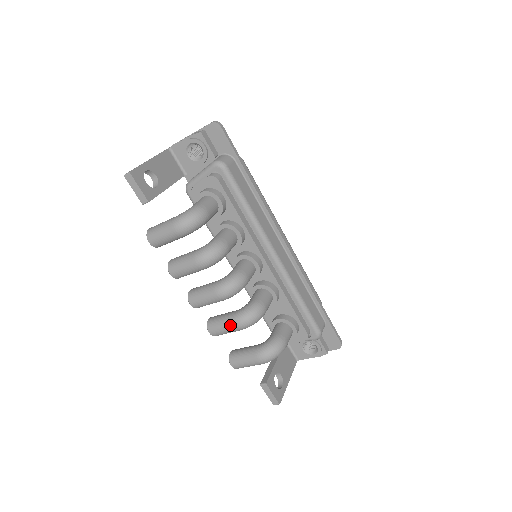
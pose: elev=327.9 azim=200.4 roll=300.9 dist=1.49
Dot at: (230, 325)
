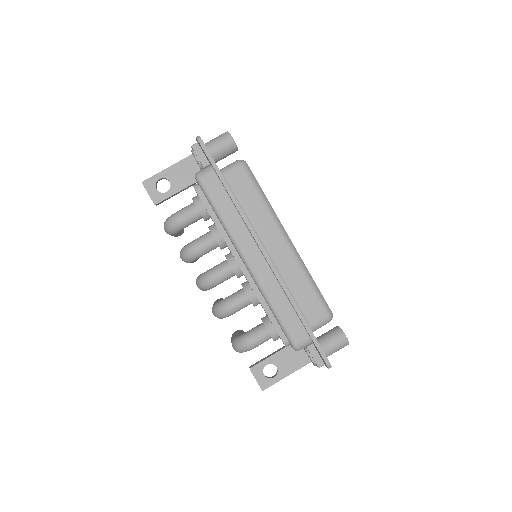
Dot at: occluded
